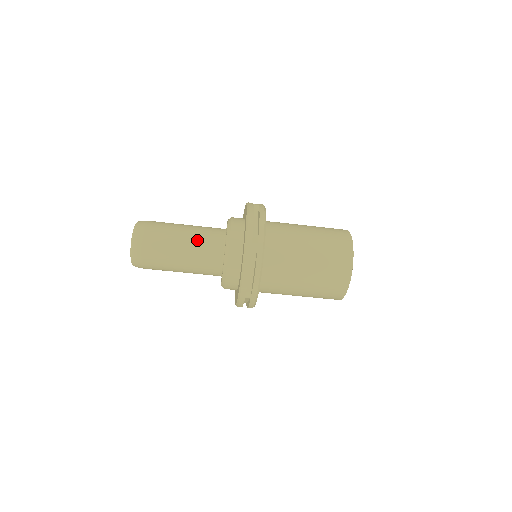
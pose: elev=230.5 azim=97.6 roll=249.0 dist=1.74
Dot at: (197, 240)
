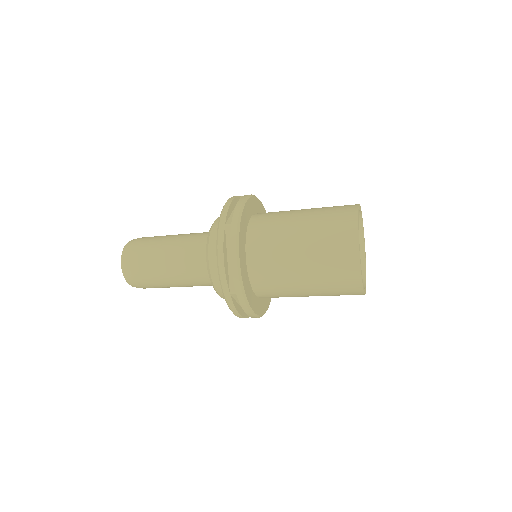
Dot at: (182, 270)
